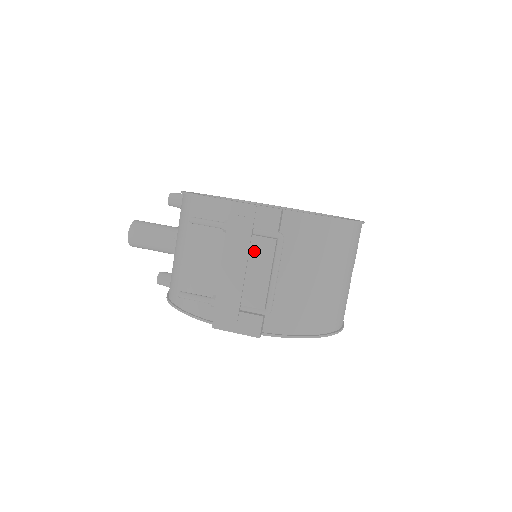
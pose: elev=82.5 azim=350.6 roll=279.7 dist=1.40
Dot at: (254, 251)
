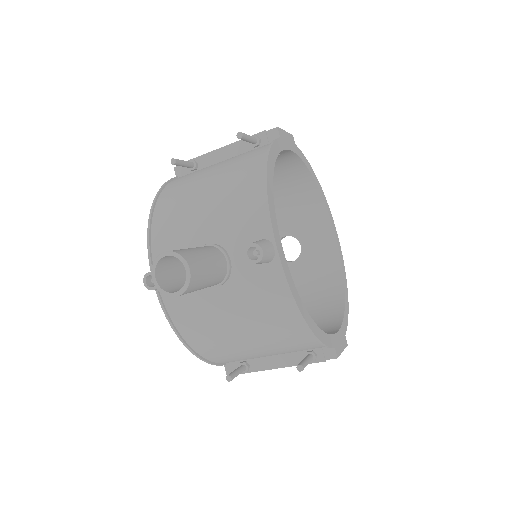
Dot at: occluded
